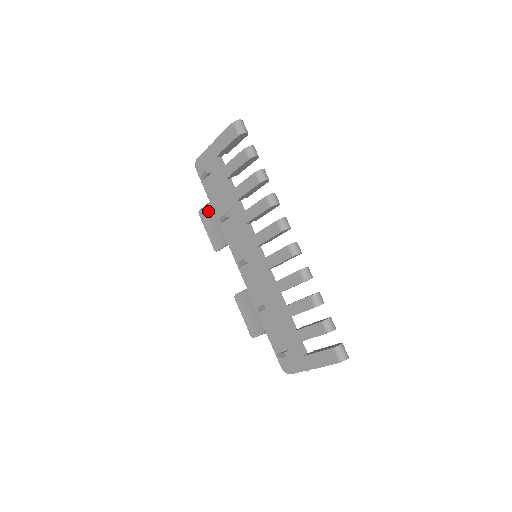
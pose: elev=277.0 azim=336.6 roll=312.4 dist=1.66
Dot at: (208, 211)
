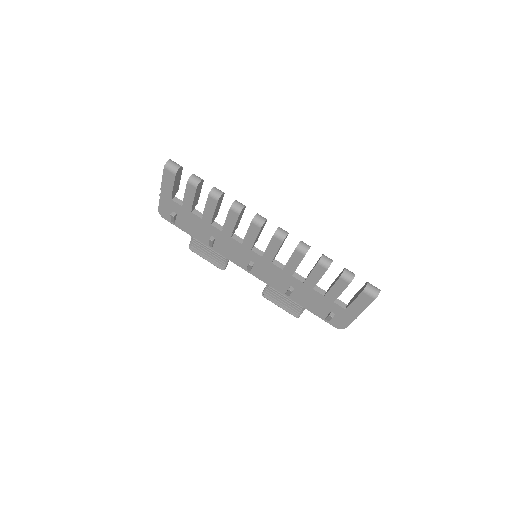
Dot at: (196, 244)
